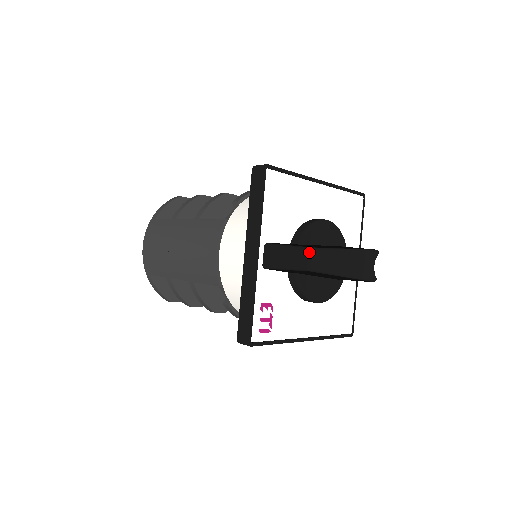
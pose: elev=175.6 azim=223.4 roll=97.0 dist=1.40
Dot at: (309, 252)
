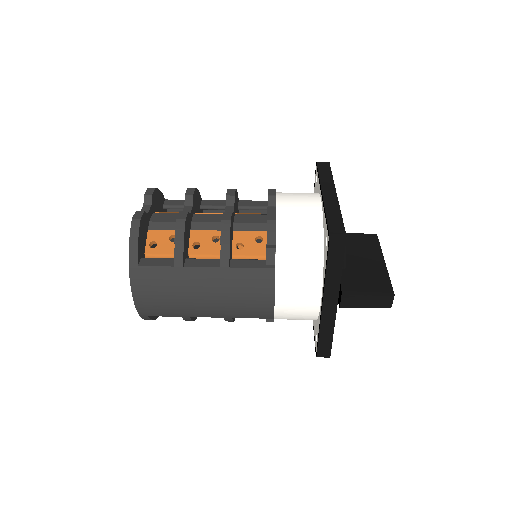
Dot at: (393, 298)
